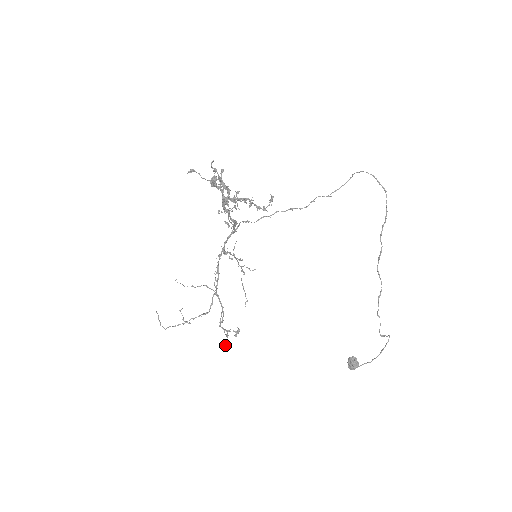
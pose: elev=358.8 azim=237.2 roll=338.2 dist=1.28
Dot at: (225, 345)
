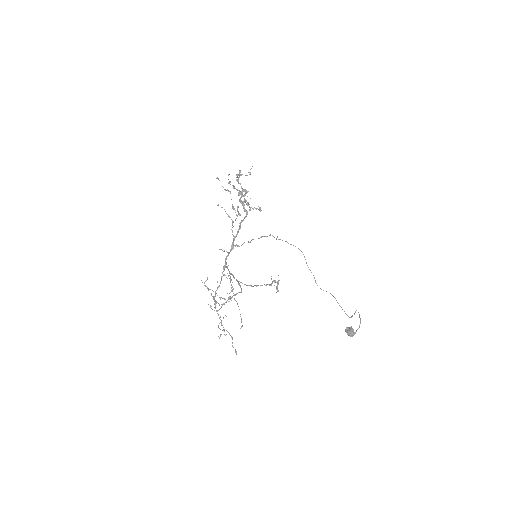
Dot at: occluded
